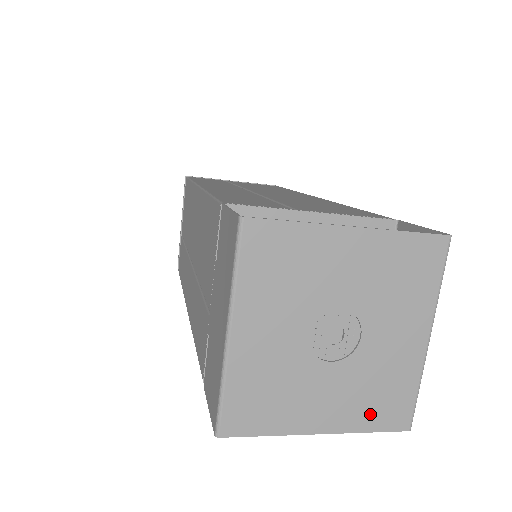
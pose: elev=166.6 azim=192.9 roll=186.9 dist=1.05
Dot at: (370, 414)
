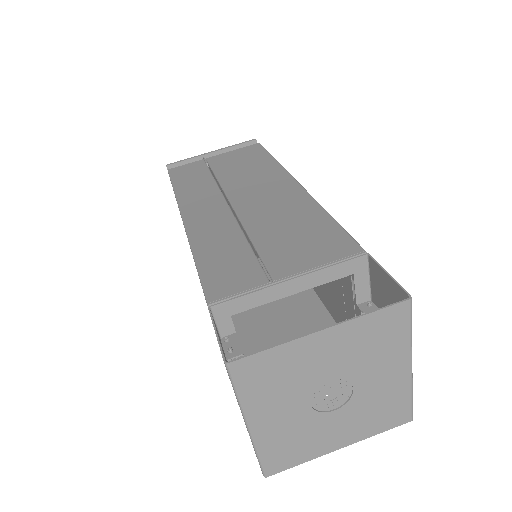
Dot at: (377, 424)
